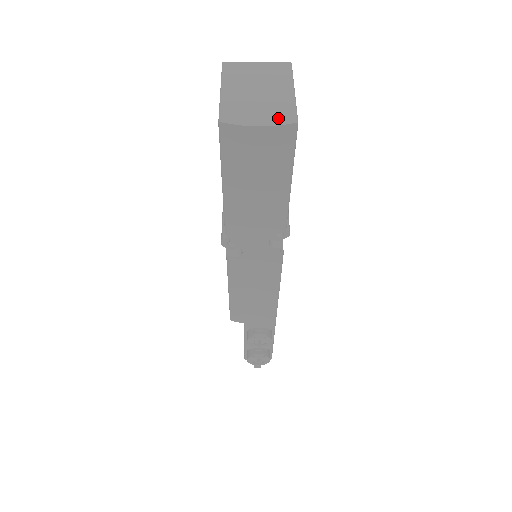
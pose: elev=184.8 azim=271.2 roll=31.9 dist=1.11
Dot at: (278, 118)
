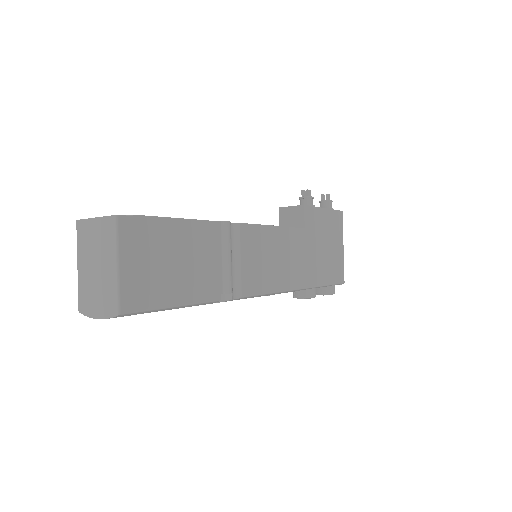
Dot at: (107, 309)
